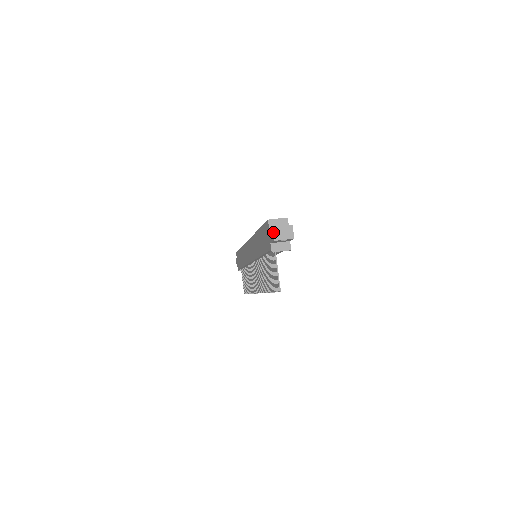
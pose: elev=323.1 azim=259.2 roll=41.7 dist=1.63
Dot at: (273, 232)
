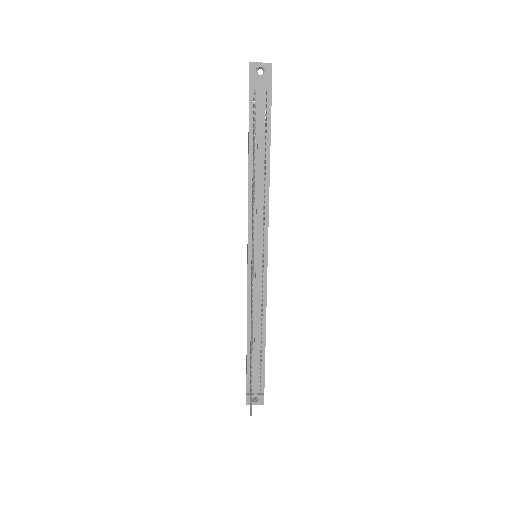
Dot at: occluded
